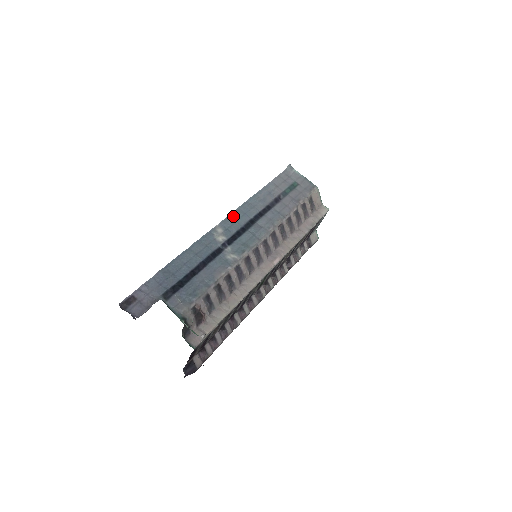
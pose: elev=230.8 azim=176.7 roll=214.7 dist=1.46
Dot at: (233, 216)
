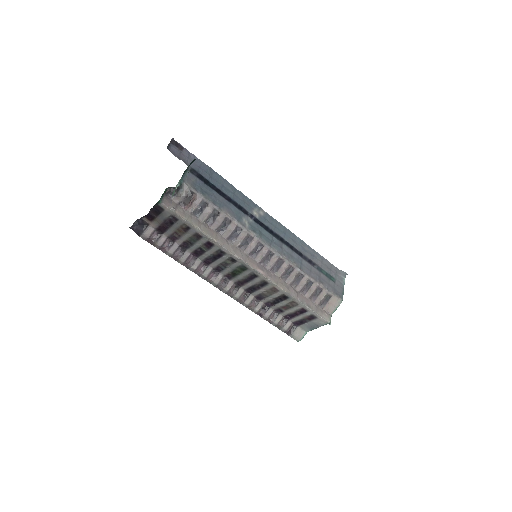
Dot at: (278, 224)
